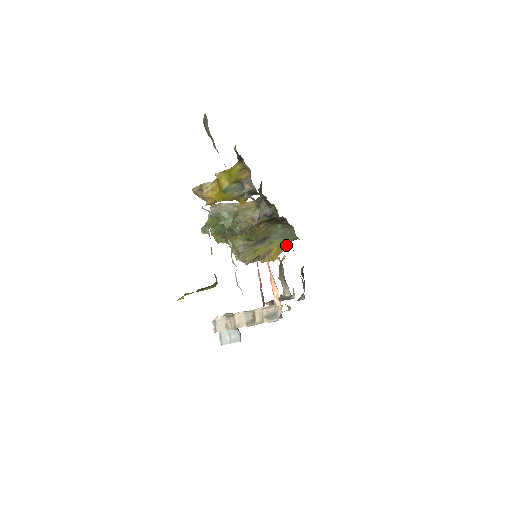
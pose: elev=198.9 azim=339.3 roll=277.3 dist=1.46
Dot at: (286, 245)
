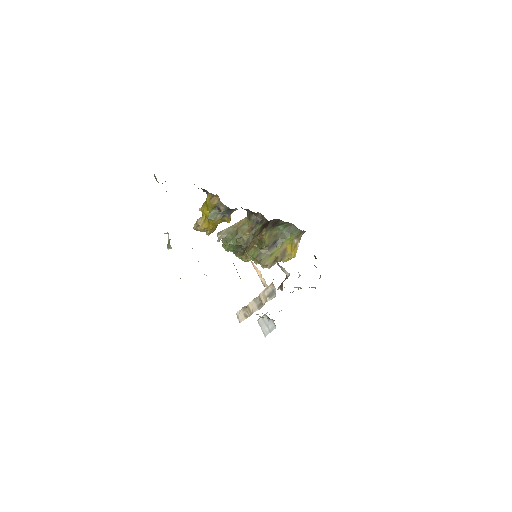
Dot at: (298, 240)
